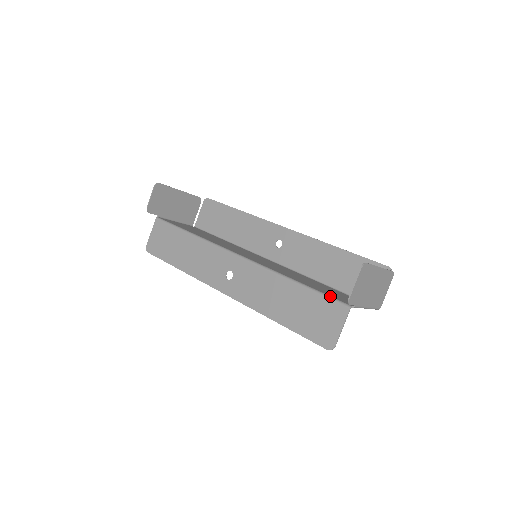
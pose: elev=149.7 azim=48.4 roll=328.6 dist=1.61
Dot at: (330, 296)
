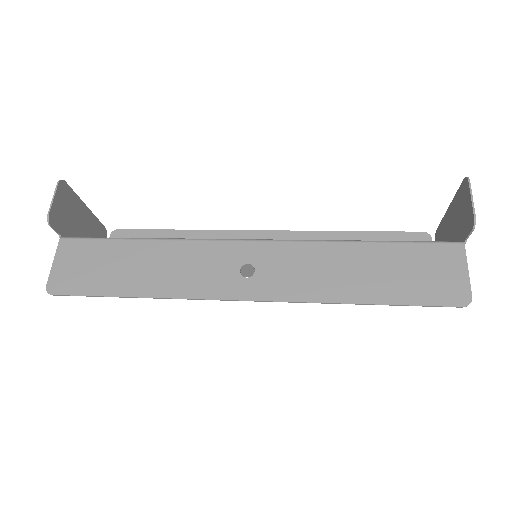
Dot at: (427, 241)
